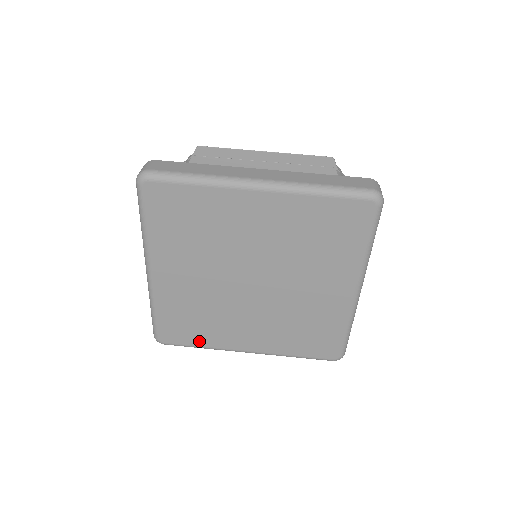
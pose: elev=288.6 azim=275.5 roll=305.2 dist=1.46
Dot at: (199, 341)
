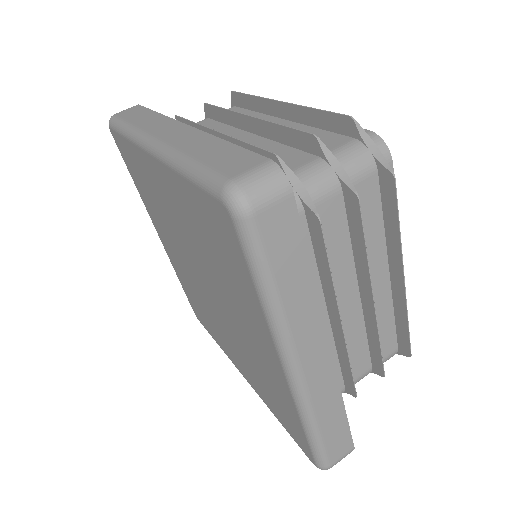
Dot at: occluded
